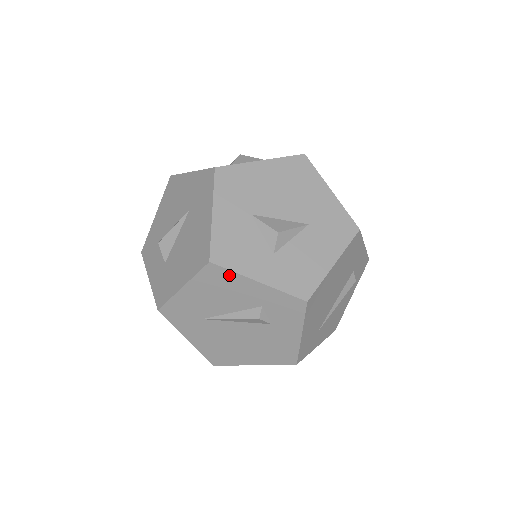
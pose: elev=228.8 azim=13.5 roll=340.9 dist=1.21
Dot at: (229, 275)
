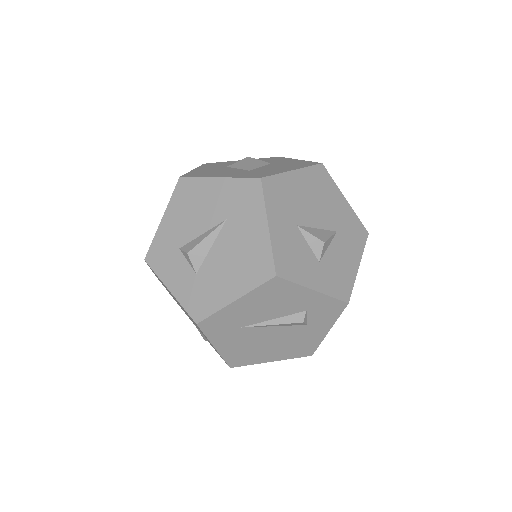
Dot at: (289, 286)
